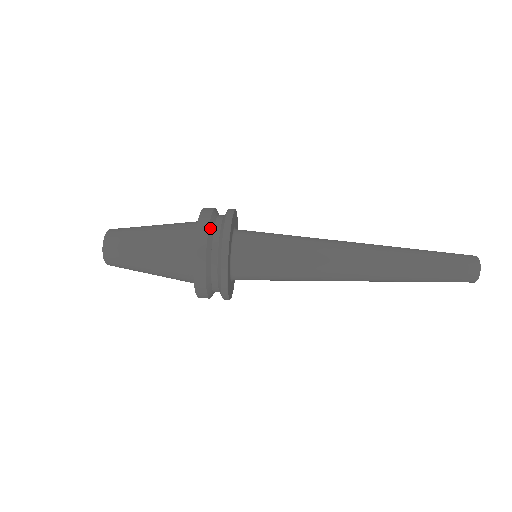
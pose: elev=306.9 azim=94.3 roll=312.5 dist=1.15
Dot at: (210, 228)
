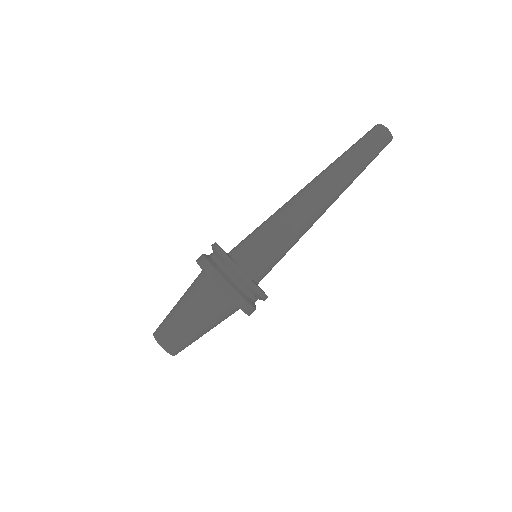
Dot at: (233, 286)
